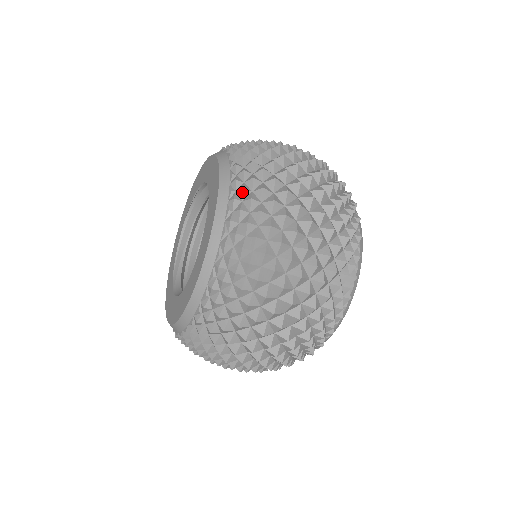
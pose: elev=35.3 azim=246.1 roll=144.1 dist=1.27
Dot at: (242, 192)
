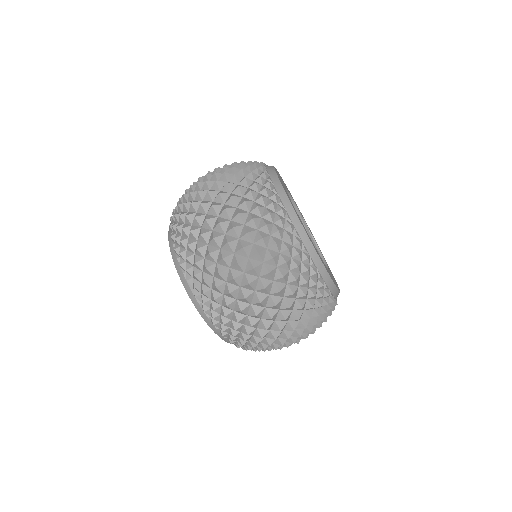
Dot at: (181, 256)
